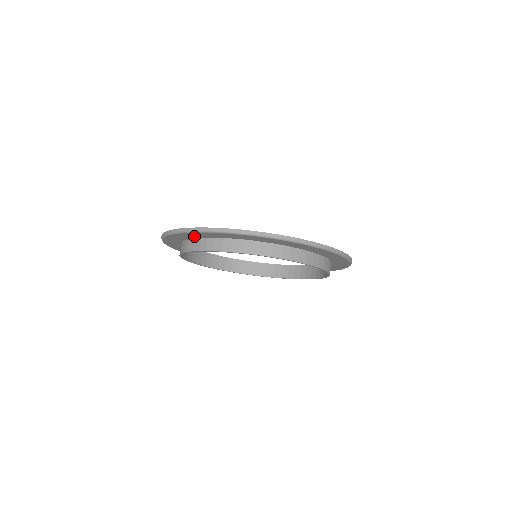
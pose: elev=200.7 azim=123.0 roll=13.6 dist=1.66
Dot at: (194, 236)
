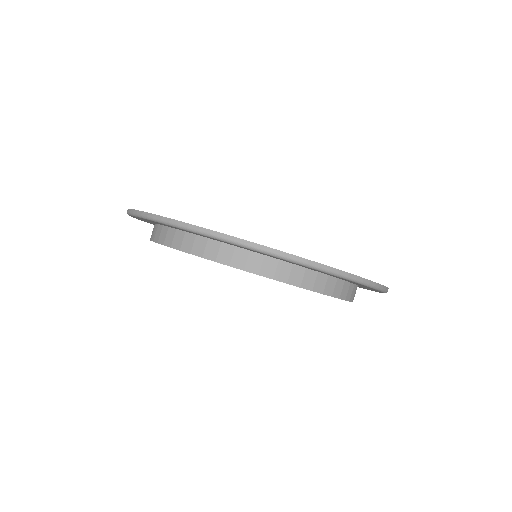
Dot at: occluded
